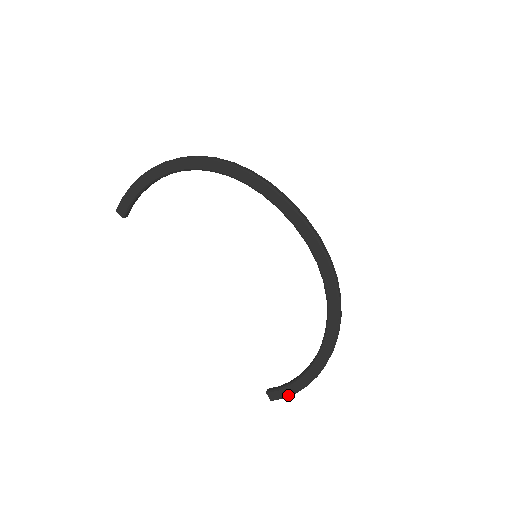
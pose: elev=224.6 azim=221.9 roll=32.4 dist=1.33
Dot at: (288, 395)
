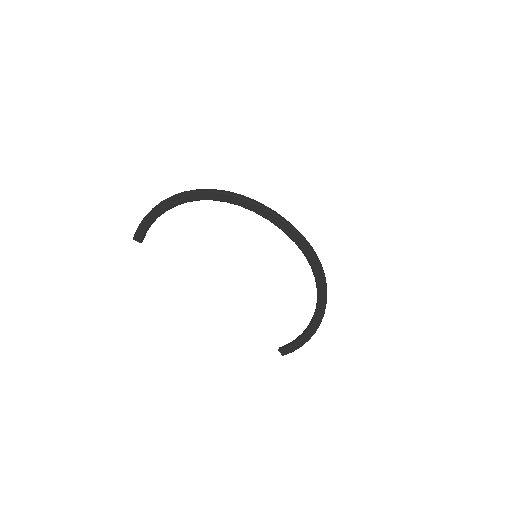
Dot at: (295, 349)
